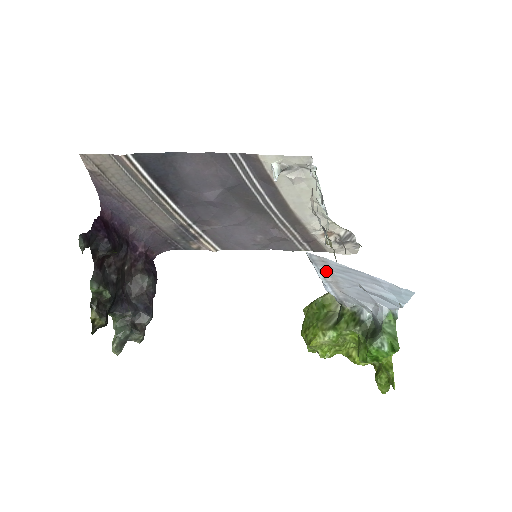
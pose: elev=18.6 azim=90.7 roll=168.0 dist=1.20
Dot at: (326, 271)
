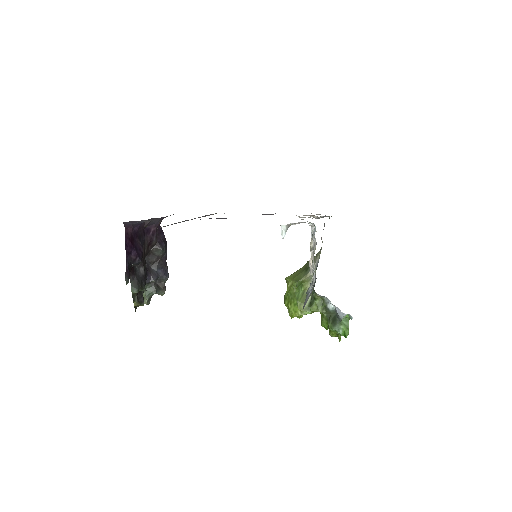
Dot at: occluded
